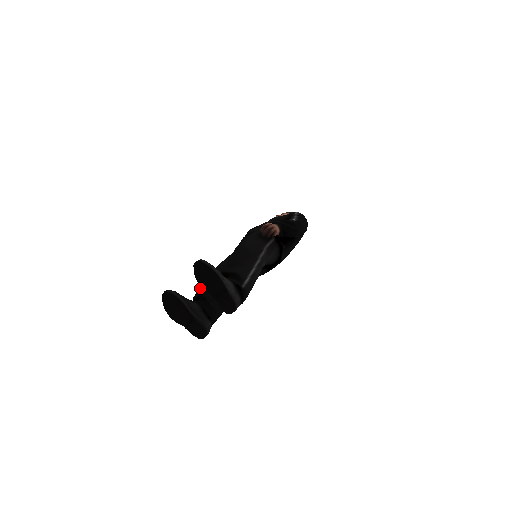
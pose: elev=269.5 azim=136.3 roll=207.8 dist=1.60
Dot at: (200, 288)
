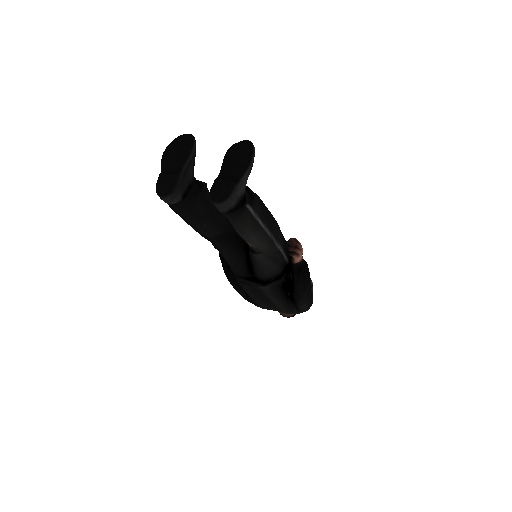
Dot at: occluded
